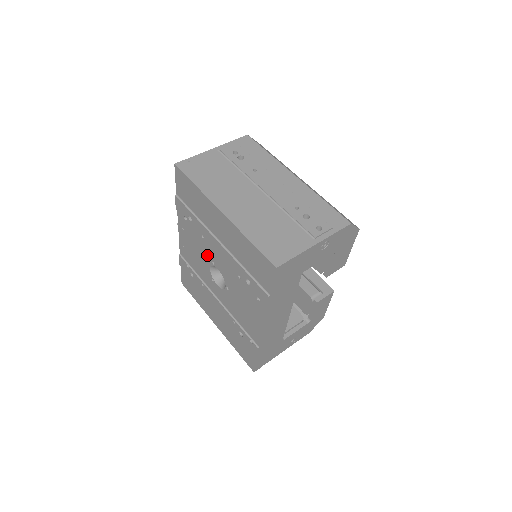
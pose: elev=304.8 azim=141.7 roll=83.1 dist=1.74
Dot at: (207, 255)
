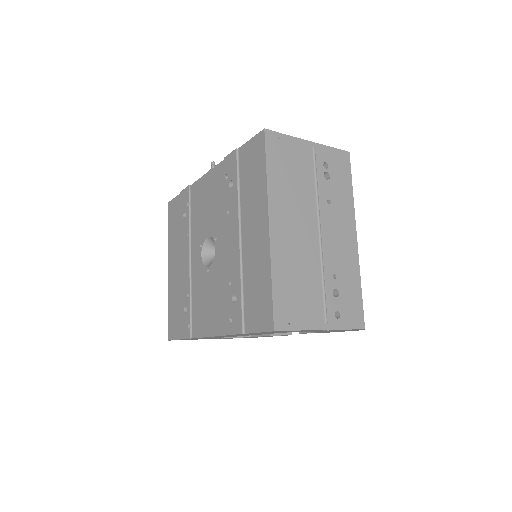
Dot at: (216, 226)
